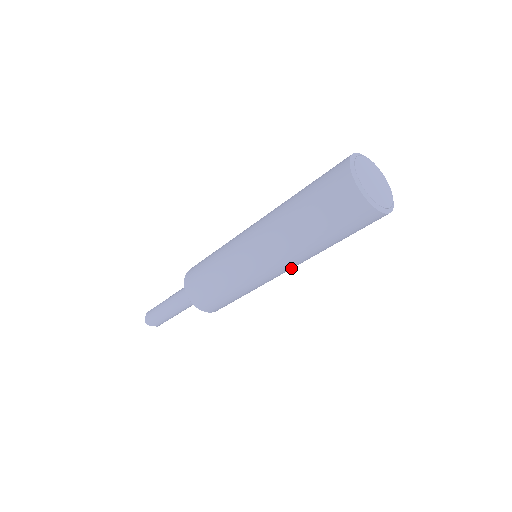
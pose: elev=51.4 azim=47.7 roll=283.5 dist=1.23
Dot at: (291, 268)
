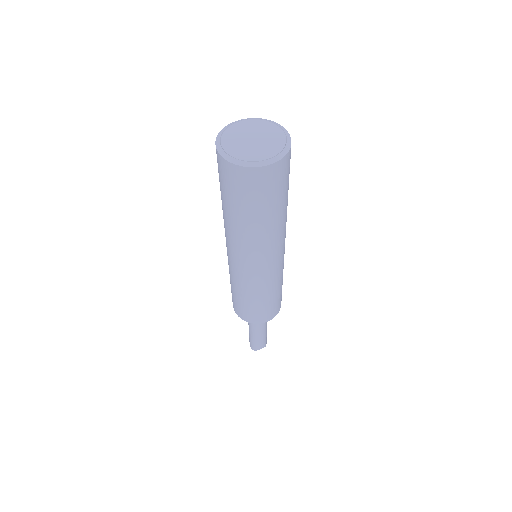
Dot at: (277, 252)
